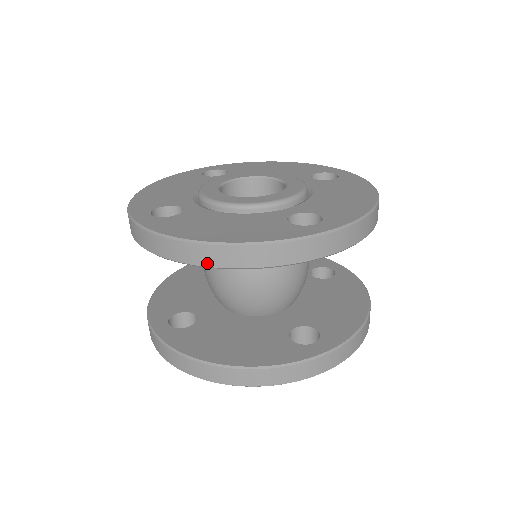
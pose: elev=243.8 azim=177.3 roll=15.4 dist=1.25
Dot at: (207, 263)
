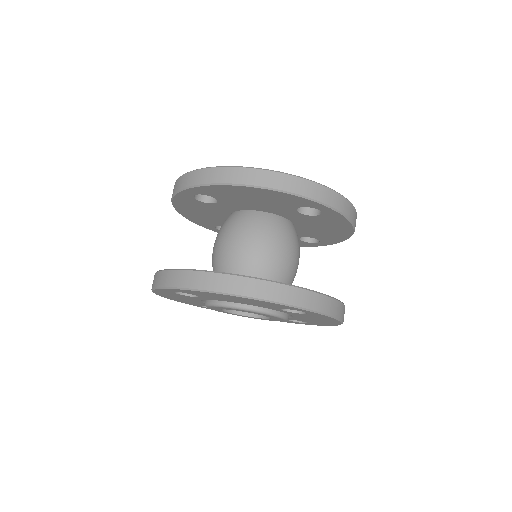
Dot at: (247, 182)
